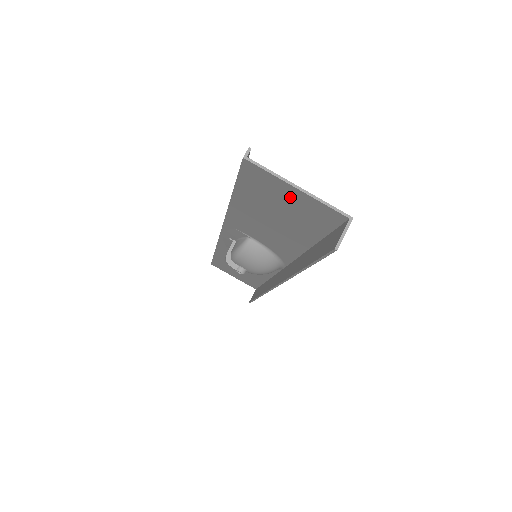
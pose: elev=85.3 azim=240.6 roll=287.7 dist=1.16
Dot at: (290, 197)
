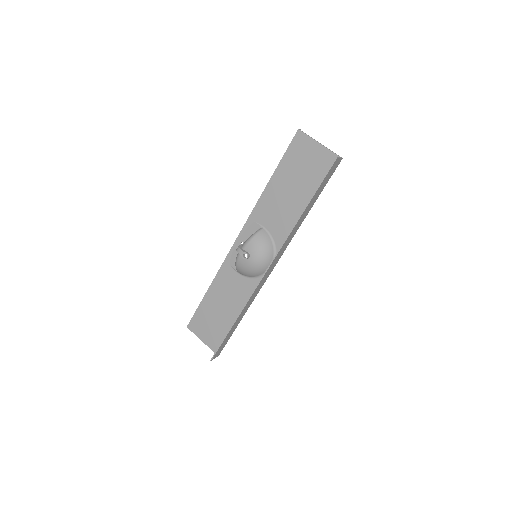
Dot at: (313, 154)
